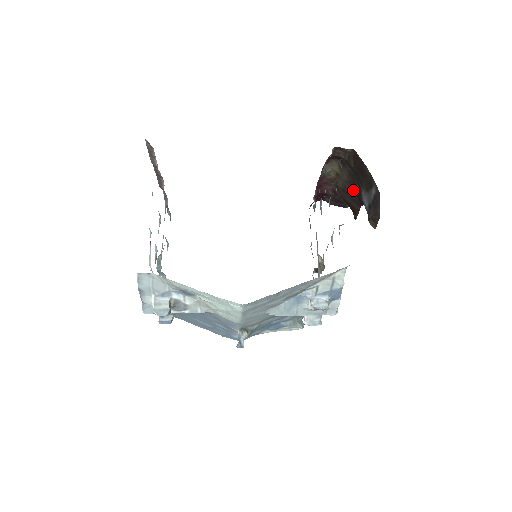
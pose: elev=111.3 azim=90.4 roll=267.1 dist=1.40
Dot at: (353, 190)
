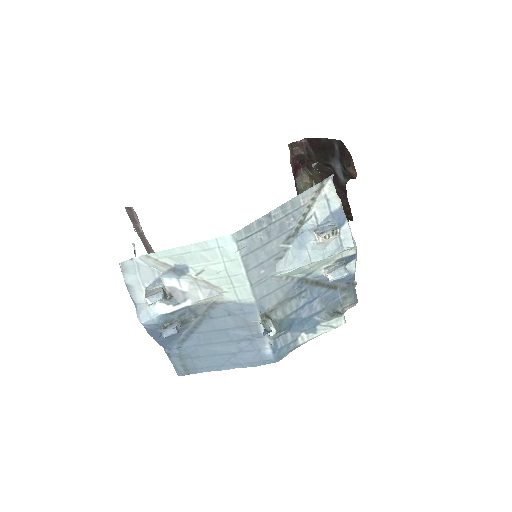
Dot at: occluded
